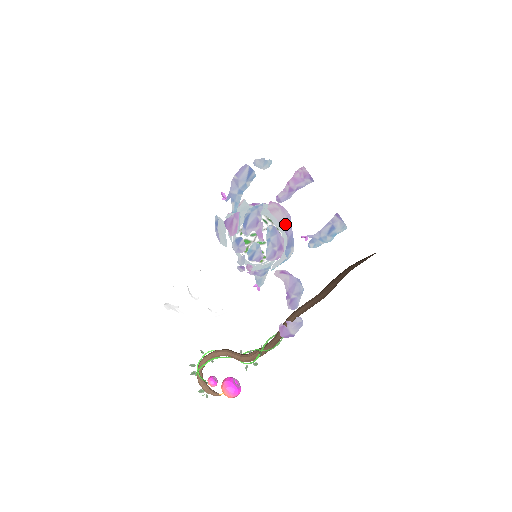
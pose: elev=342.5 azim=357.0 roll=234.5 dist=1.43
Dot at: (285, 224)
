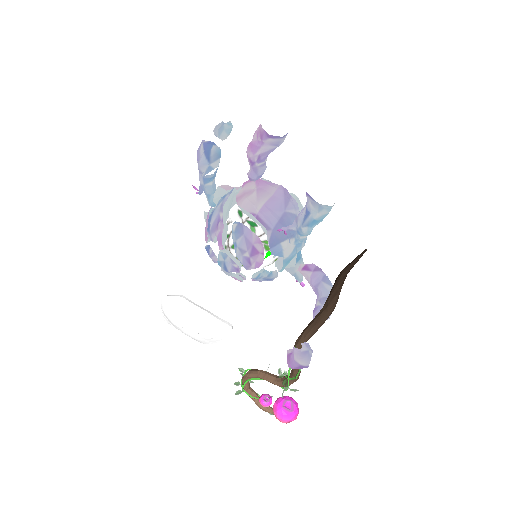
Dot at: (260, 213)
